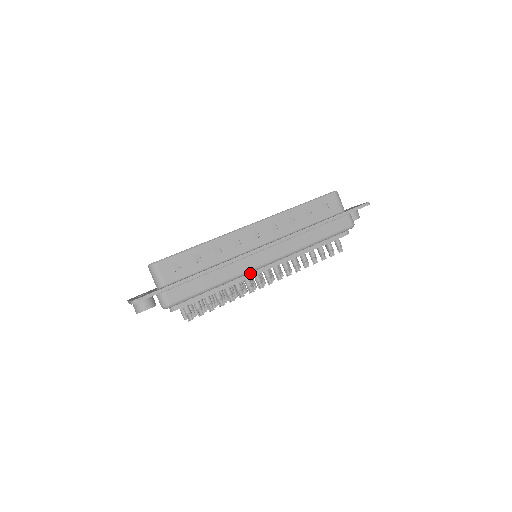
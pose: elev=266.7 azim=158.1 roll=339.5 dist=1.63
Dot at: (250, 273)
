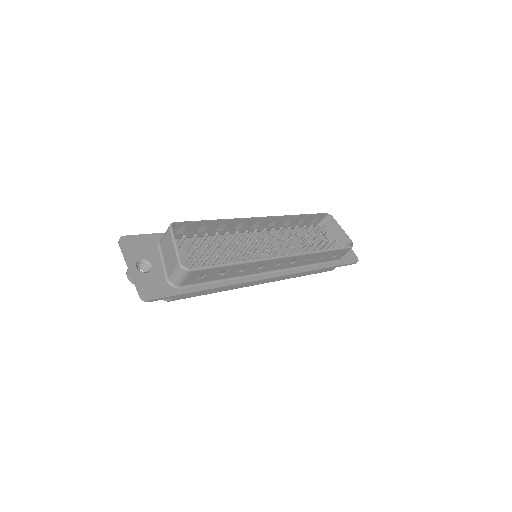
Dot at: occluded
